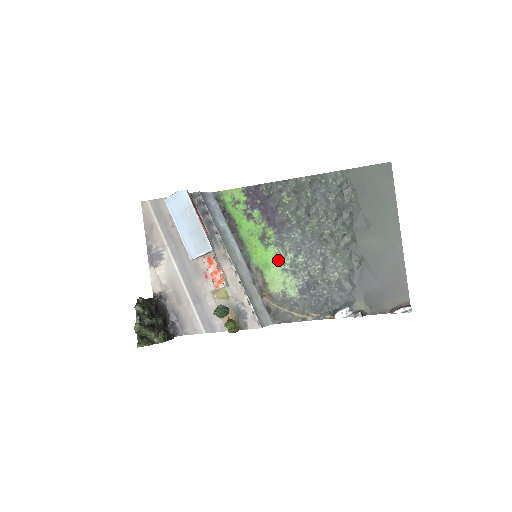
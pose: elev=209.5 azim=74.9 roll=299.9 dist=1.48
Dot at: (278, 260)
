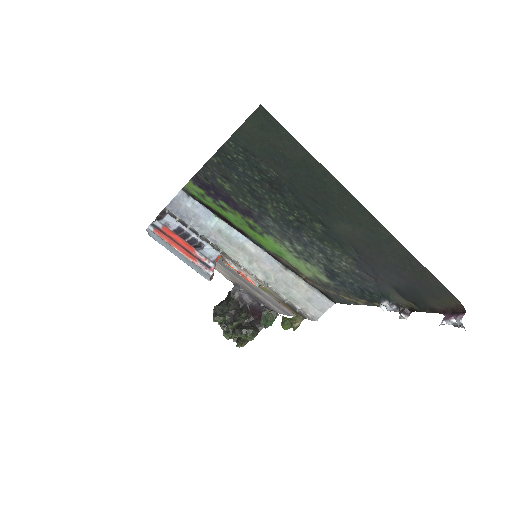
Dot at: (282, 248)
